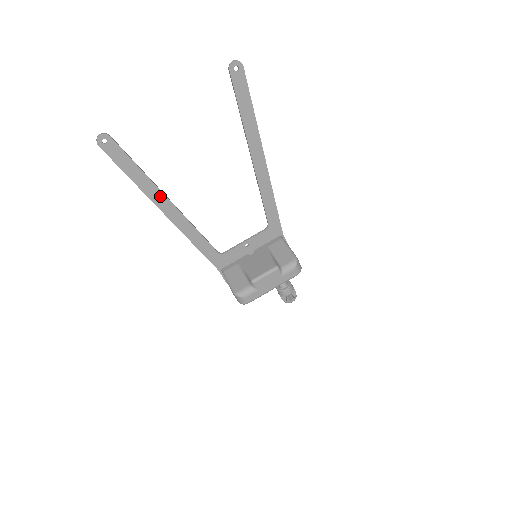
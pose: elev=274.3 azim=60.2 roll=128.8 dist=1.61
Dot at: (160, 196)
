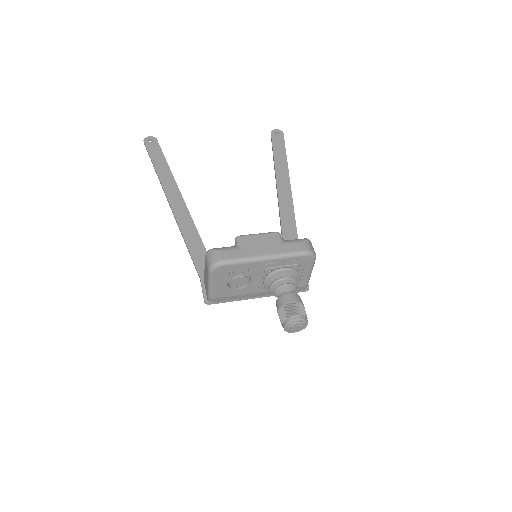
Dot at: (173, 185)
